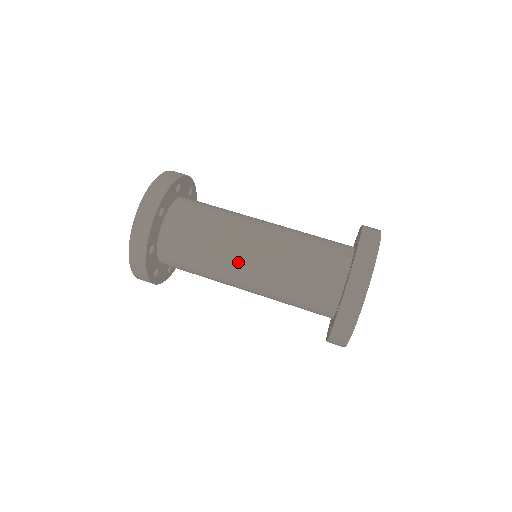
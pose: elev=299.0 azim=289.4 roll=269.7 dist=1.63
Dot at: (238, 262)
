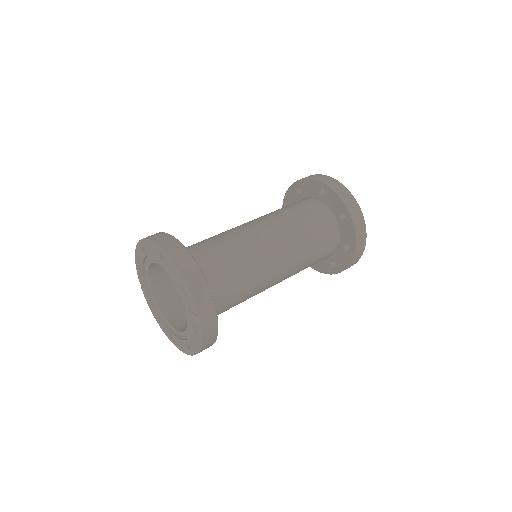
Dot at: (263, 245)
